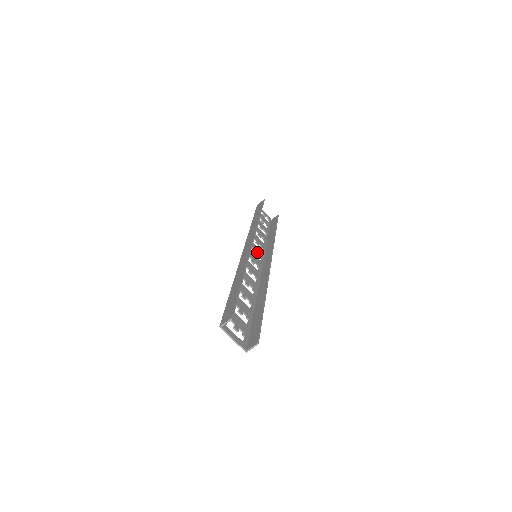
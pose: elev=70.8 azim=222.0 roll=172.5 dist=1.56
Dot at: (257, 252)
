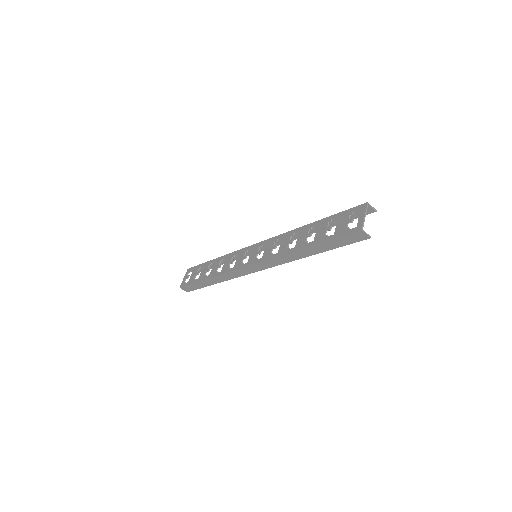
Dot at: occluded
